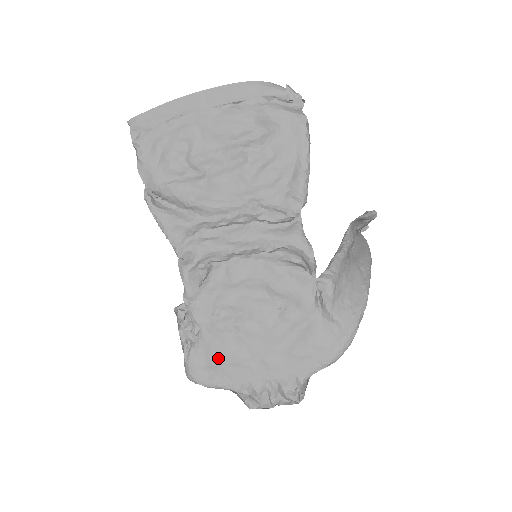
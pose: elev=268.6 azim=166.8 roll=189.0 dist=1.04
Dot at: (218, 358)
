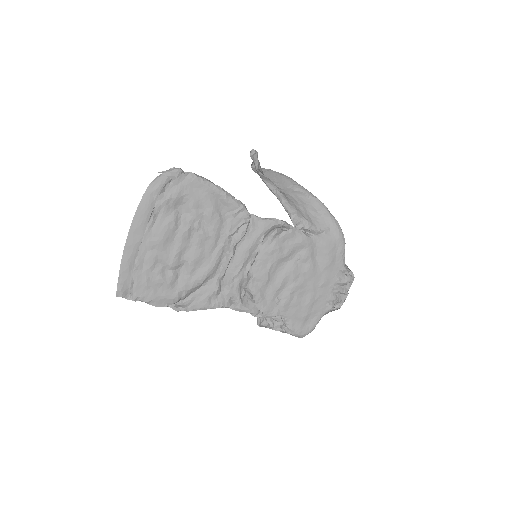
Dot at: (303, 313)
